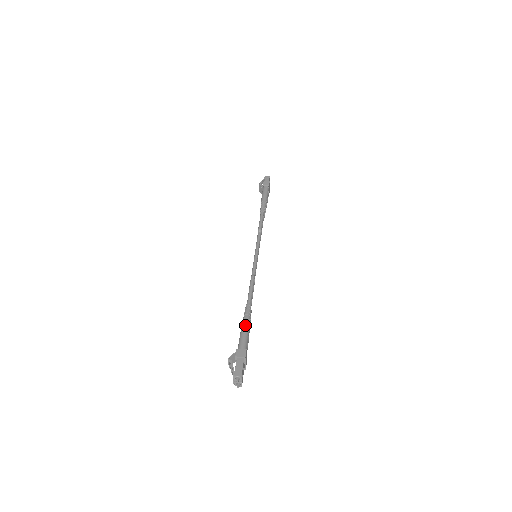
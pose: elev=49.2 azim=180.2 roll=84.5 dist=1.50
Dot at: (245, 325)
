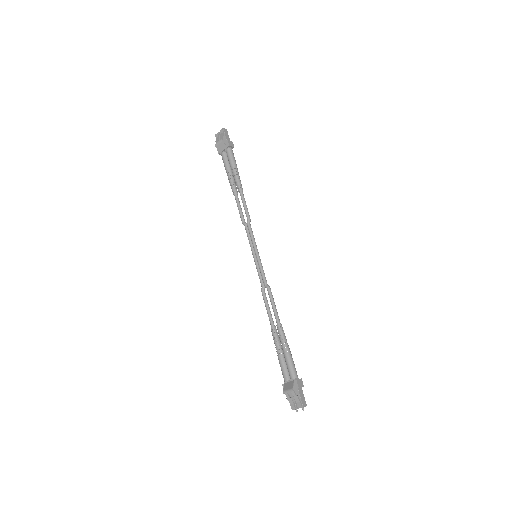
Dot at: (290, 351)
